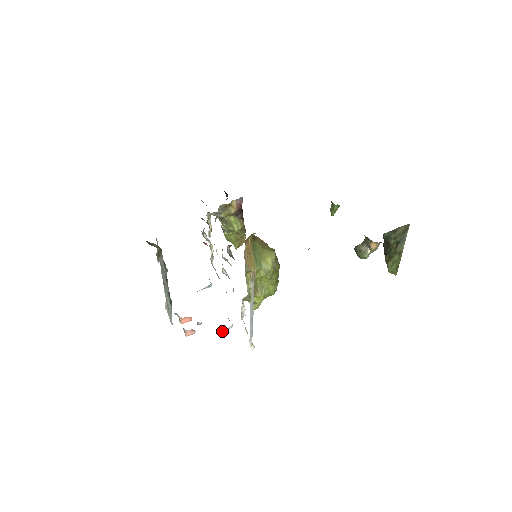
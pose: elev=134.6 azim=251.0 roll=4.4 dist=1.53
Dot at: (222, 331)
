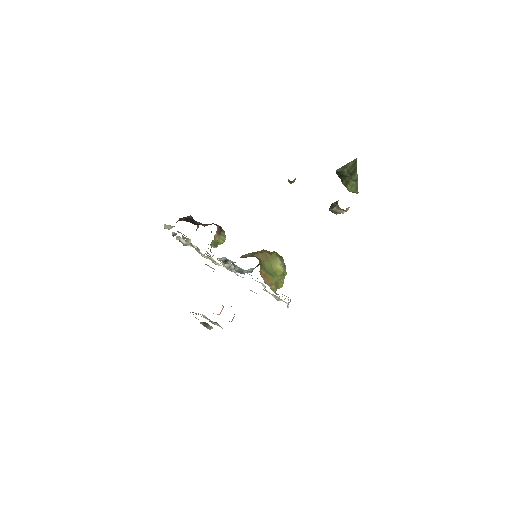
Dot at: occluded
